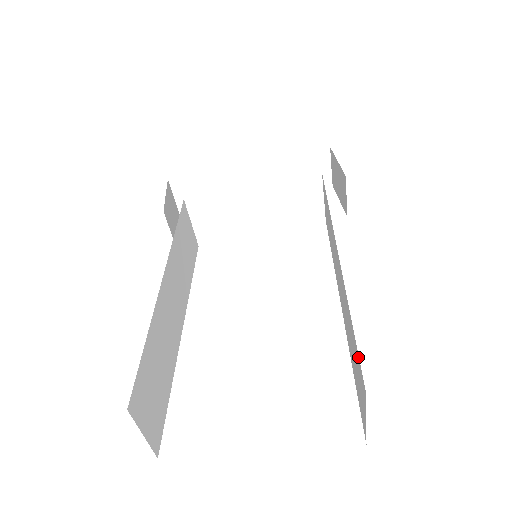
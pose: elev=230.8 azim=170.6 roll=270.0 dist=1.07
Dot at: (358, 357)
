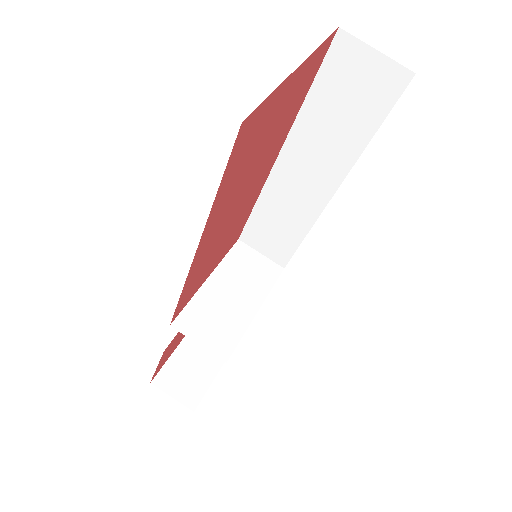
Dot at: (326, 62)
